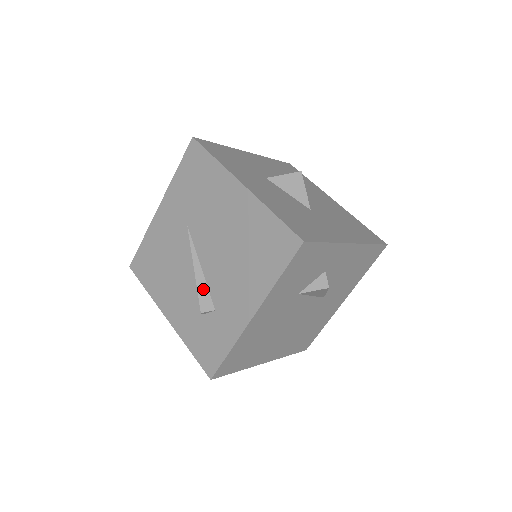
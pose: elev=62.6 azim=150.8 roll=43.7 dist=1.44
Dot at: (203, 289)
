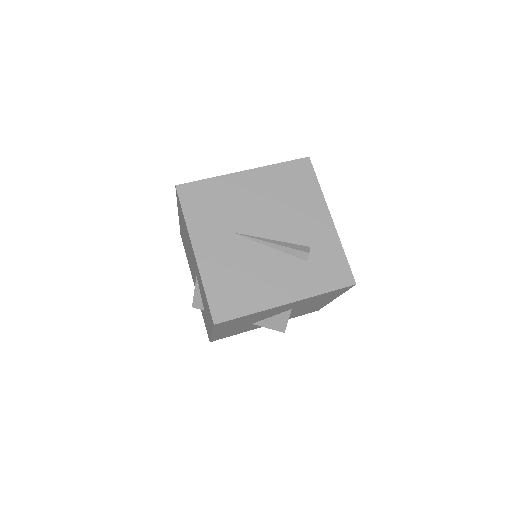
Dot at: (291, 245)
